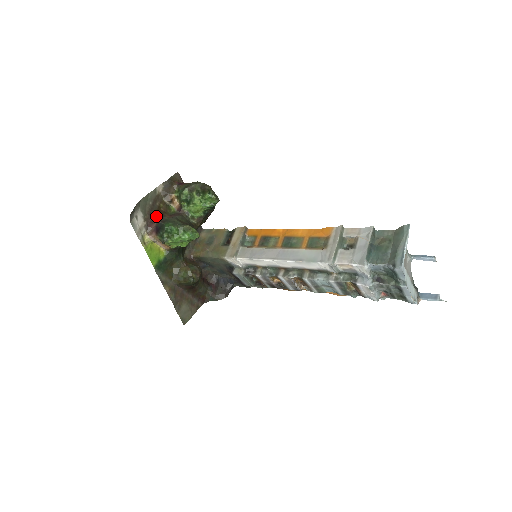
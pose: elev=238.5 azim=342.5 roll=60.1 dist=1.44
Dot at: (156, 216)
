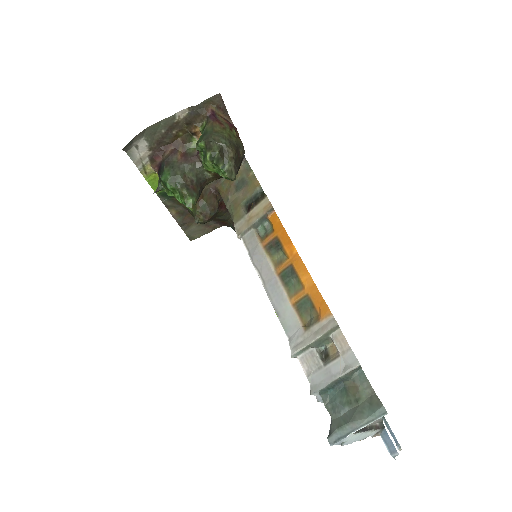
Dot at: (167, 147)
